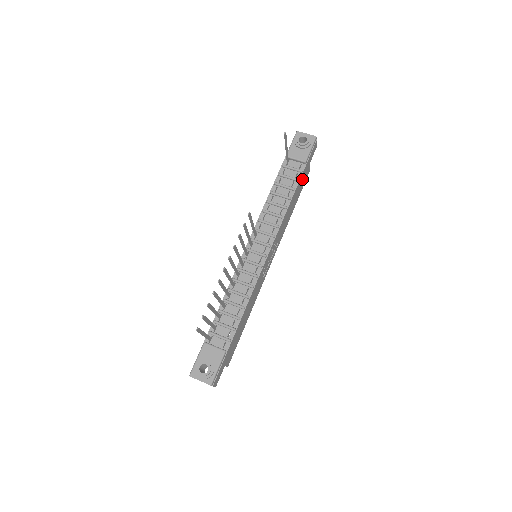
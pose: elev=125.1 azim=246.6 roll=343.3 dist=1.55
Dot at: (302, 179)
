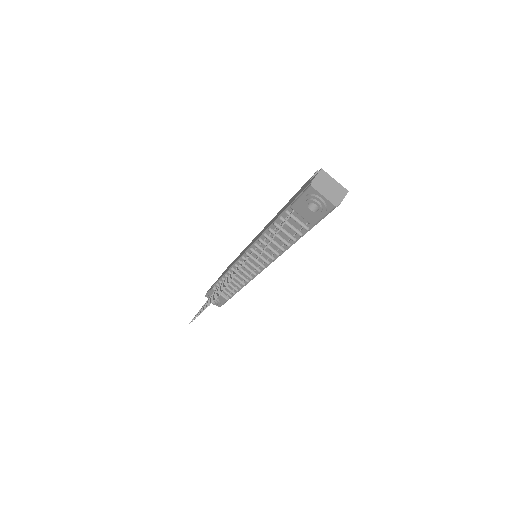
Dot at: occluded
